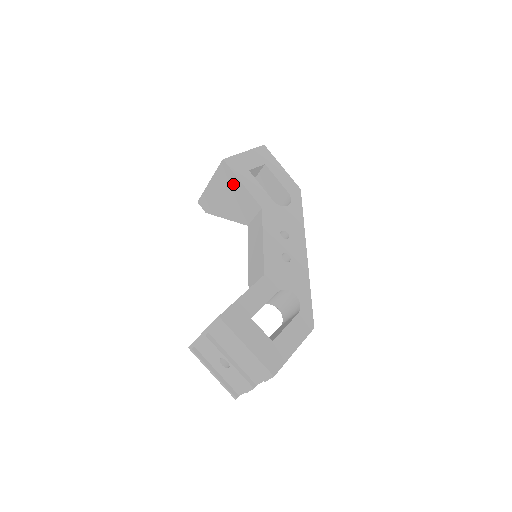
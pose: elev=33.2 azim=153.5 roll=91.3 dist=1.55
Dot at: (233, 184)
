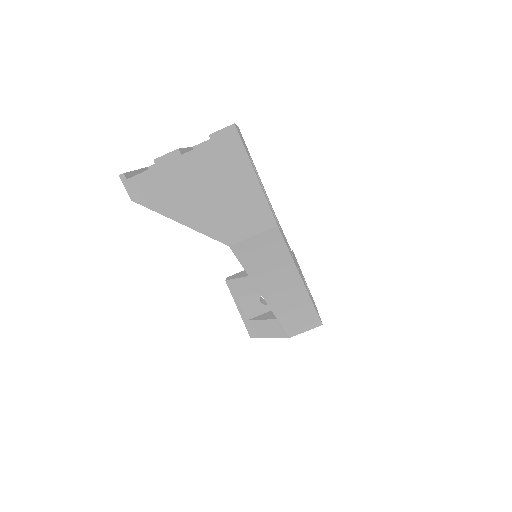
Dot at: occluded
